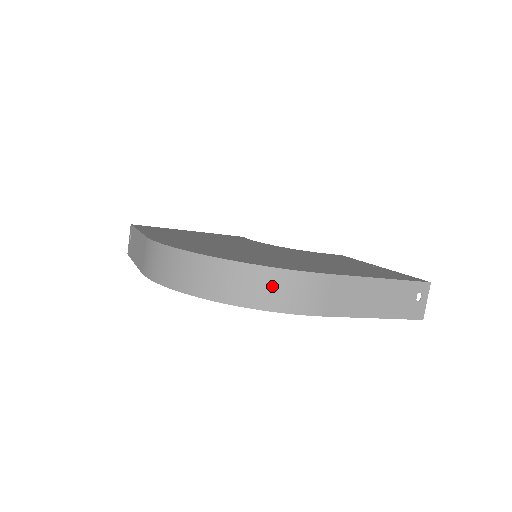
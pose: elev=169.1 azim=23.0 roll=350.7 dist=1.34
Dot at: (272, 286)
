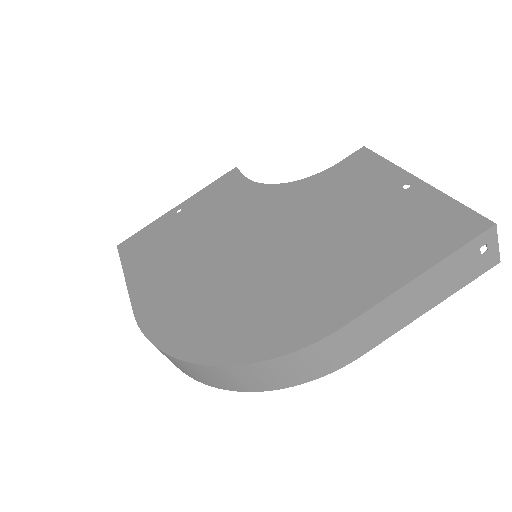
Dot at: (284, 370)
